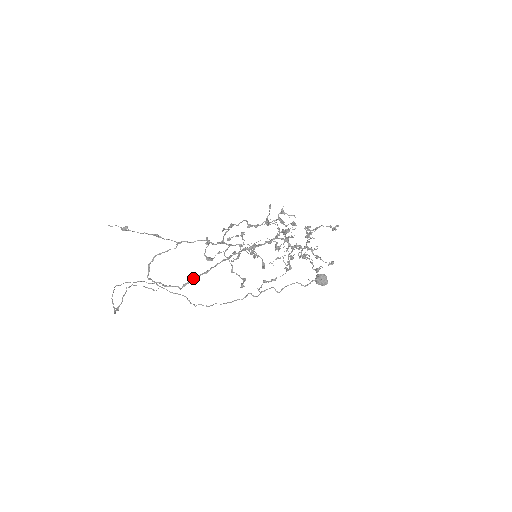
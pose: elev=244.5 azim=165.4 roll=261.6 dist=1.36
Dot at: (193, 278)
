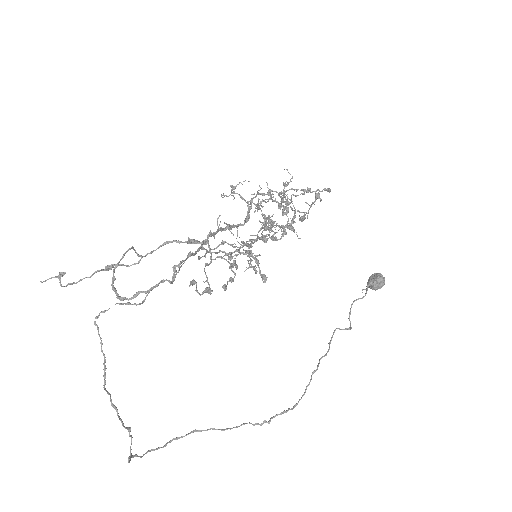
Dot at: (177, 265)
